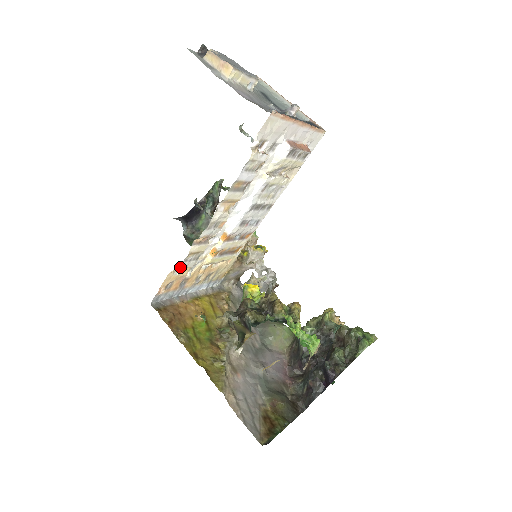
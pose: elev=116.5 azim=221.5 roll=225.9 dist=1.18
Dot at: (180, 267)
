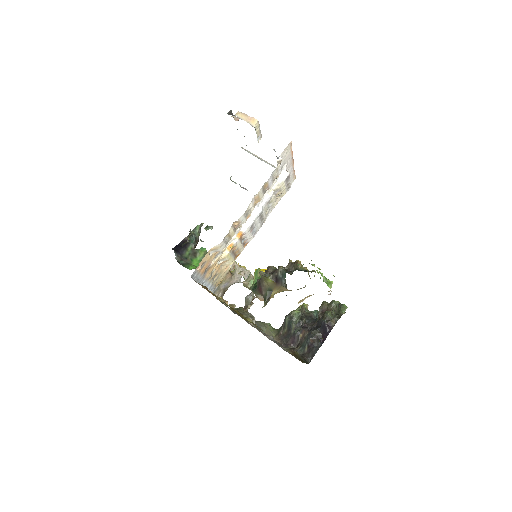
Dot at: (219, 244)
